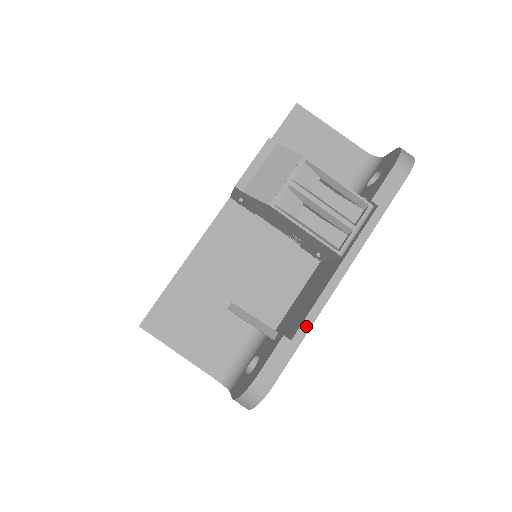
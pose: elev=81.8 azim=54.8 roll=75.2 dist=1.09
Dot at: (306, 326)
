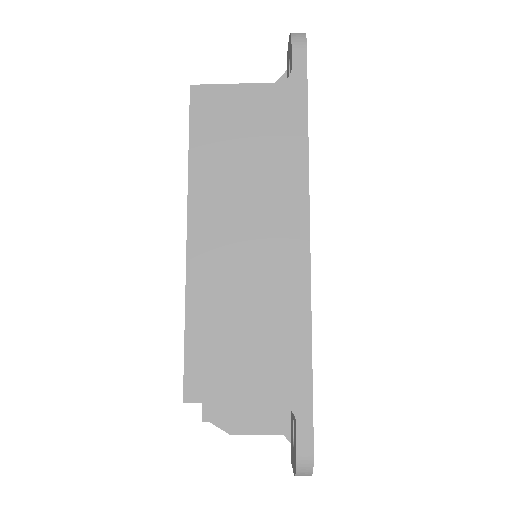
Dot at: occluded
